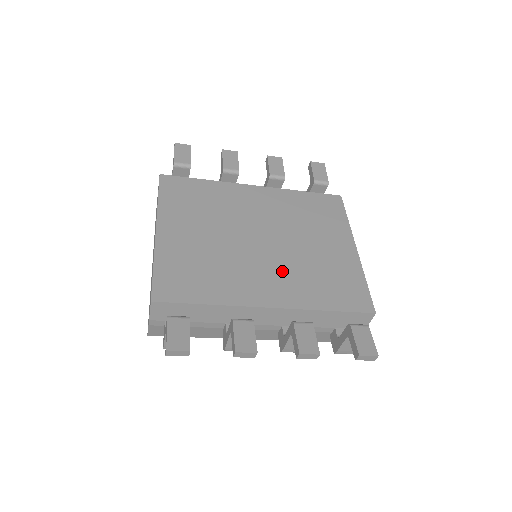
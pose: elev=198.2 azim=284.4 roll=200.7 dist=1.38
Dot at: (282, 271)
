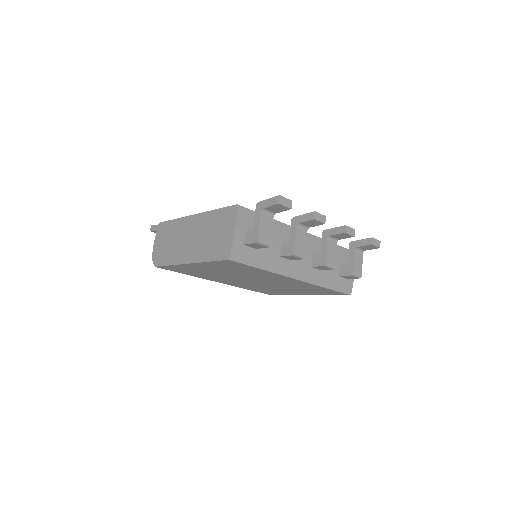
Dot at: occluded
